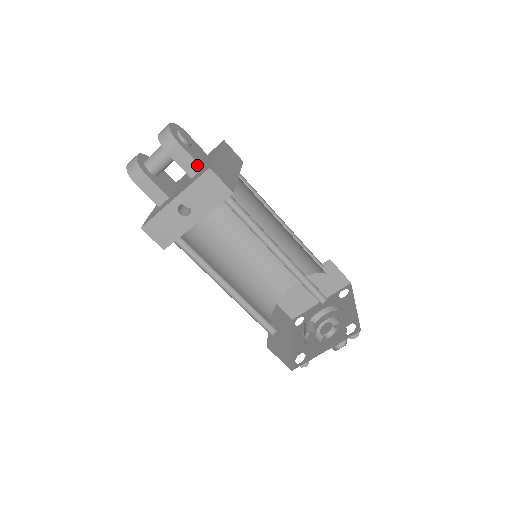
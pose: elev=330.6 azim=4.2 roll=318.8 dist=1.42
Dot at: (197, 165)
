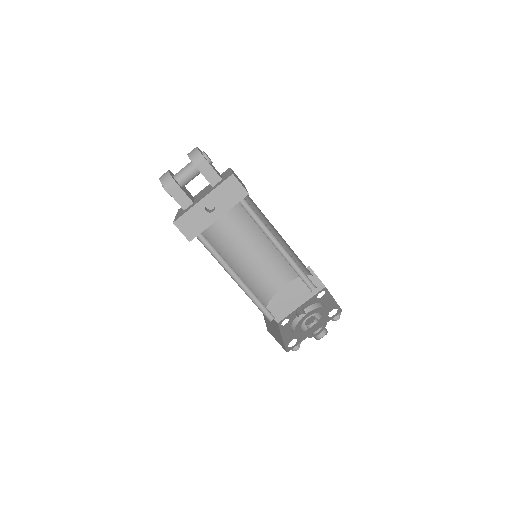
Dot at: (218, 177)
